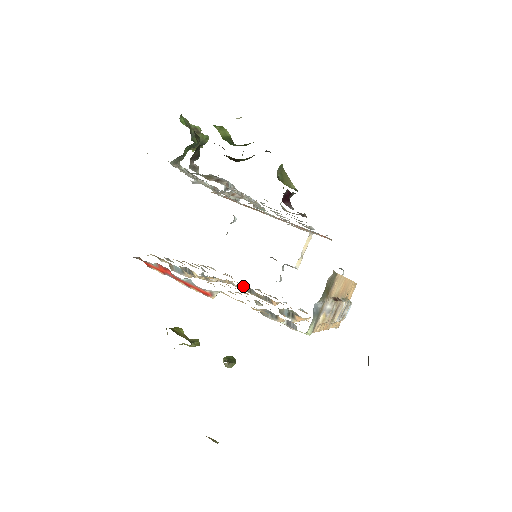
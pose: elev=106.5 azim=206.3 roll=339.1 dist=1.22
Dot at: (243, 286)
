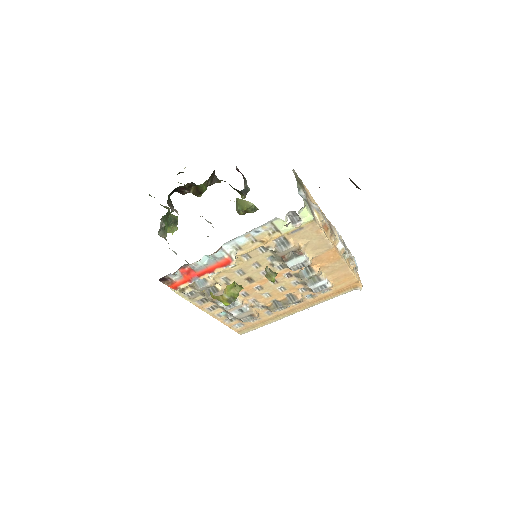
Dot at: (268, 305)
